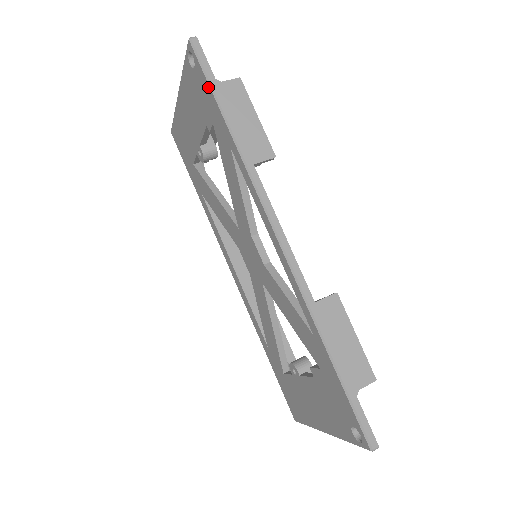
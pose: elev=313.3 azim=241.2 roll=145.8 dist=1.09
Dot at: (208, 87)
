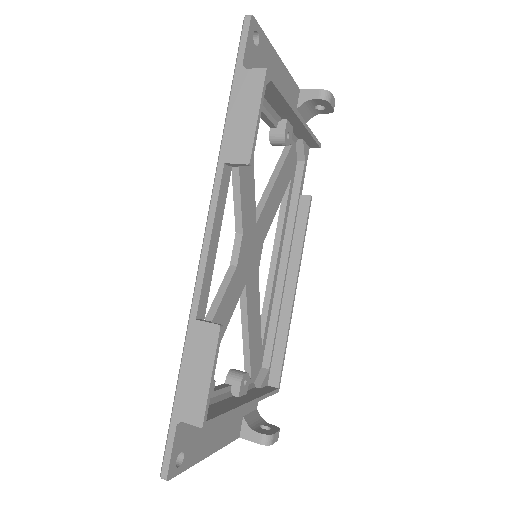
Dot at: (236, 71)
